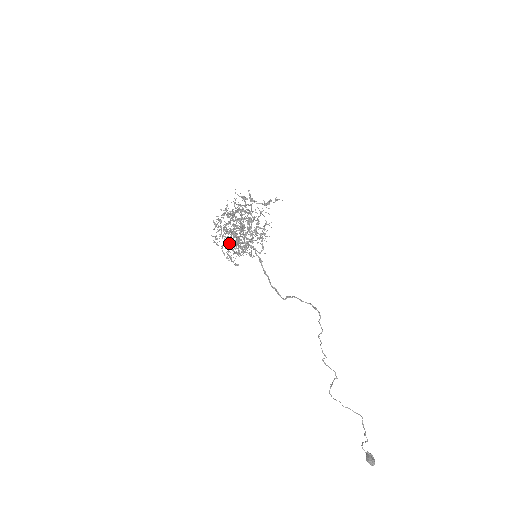
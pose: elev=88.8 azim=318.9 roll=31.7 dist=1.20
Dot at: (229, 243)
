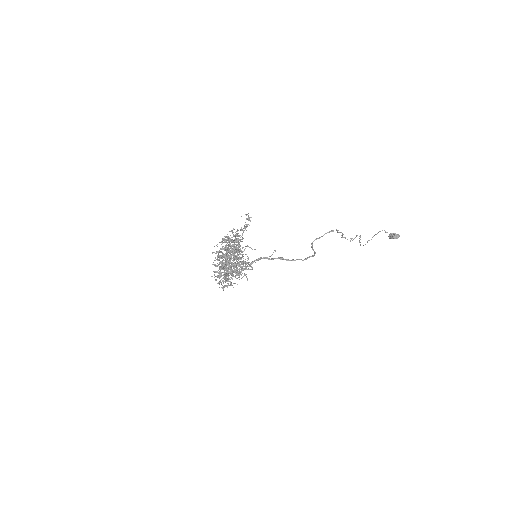
Dot at: (230, 274)
